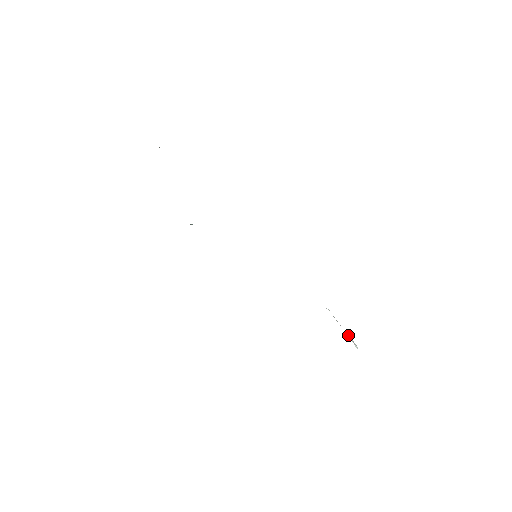
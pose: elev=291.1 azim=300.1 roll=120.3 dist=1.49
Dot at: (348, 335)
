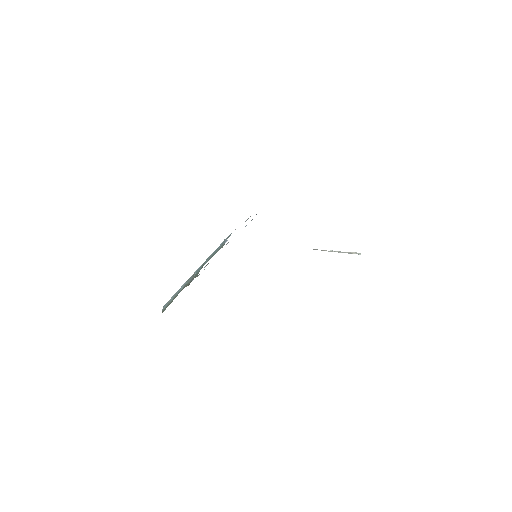
Dot at: (351, 253)
